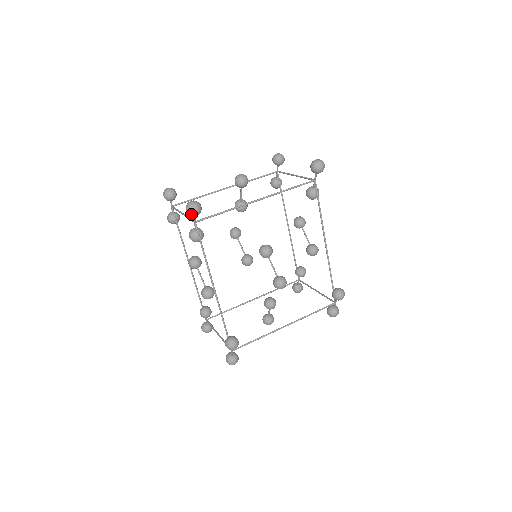
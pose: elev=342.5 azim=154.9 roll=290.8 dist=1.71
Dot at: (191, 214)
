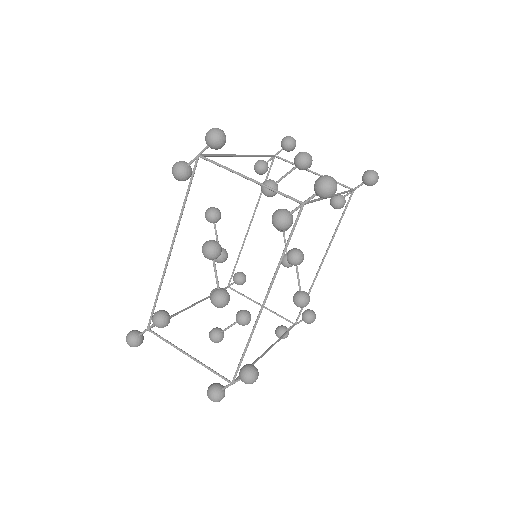
Dot at: (327, 195)
